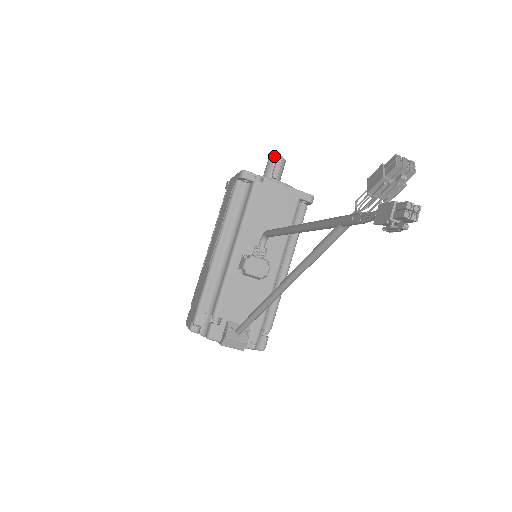
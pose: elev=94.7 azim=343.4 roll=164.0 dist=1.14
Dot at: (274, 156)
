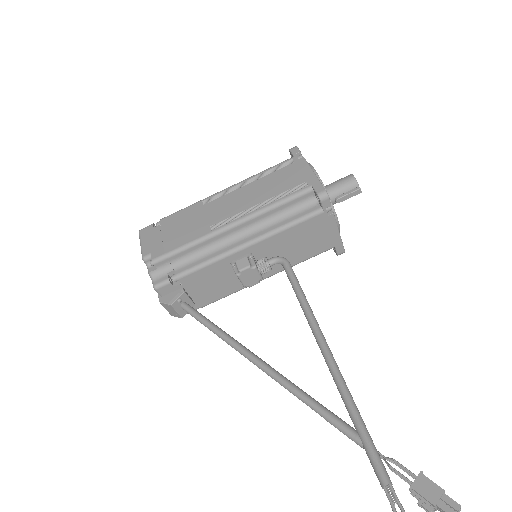
Dot at: (357, 183)
